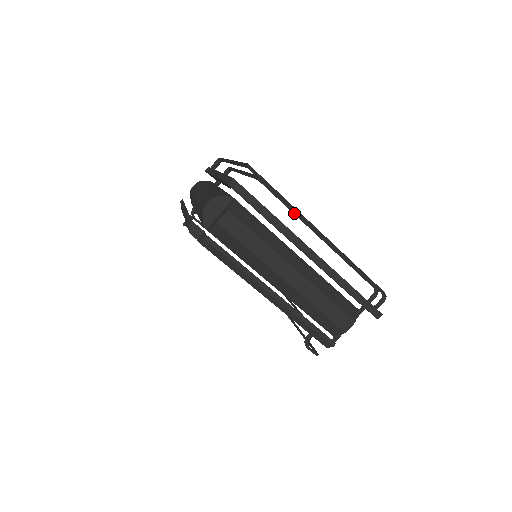
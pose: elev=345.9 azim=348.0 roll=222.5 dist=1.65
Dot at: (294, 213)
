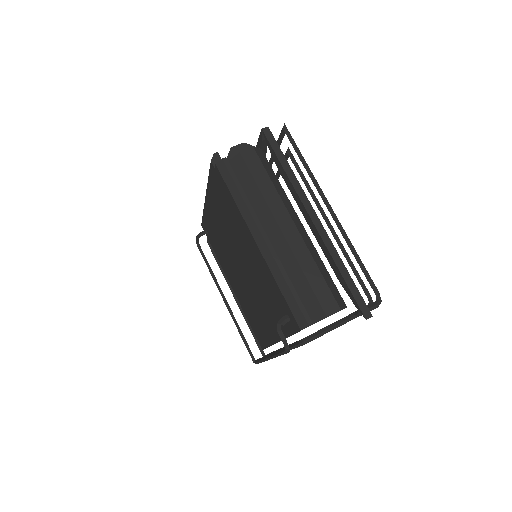
Dot at: (309, 191)
